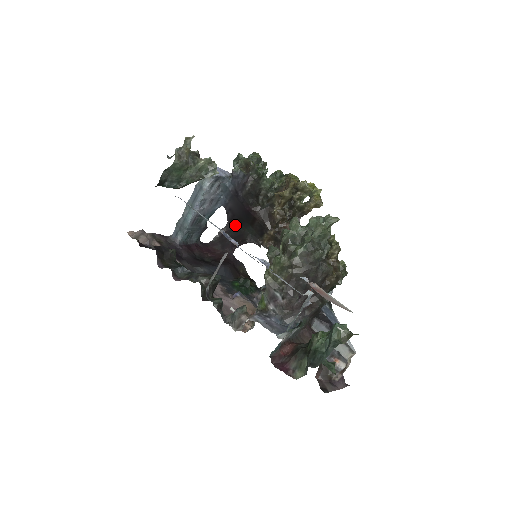
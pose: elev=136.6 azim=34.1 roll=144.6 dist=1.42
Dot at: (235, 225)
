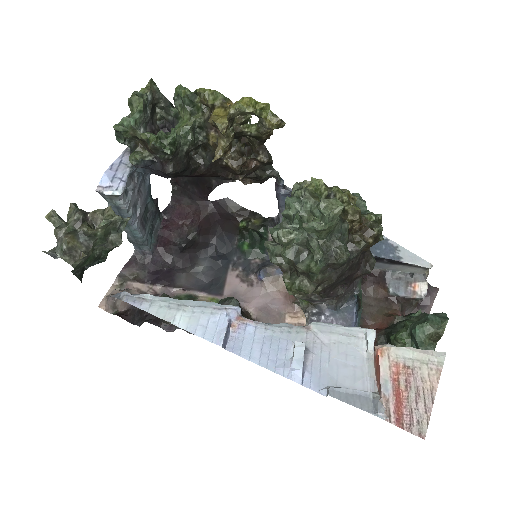
Dot at: occluded
